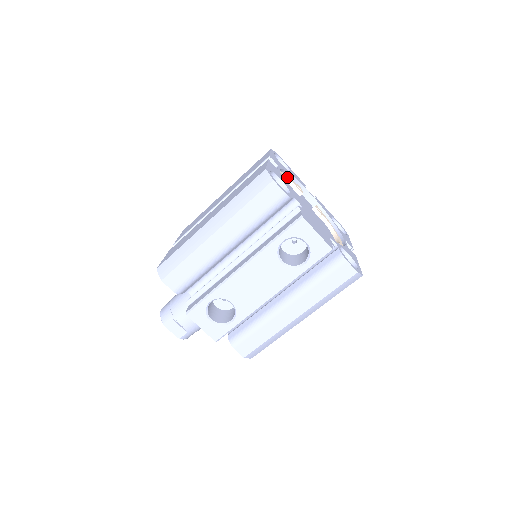
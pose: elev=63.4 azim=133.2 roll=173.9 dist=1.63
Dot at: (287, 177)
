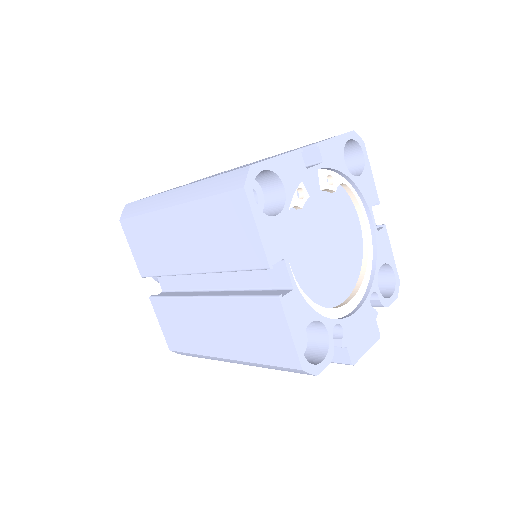
Dot at: occluded
